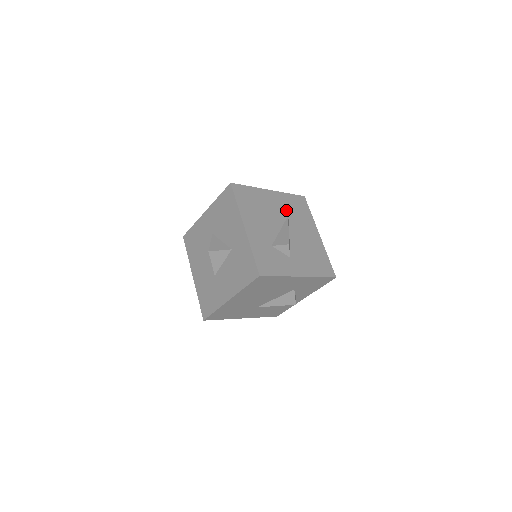
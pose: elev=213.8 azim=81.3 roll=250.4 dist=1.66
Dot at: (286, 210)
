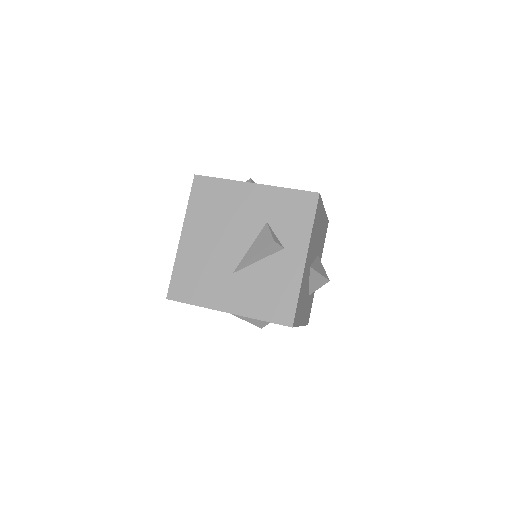
Dot at: occluded
